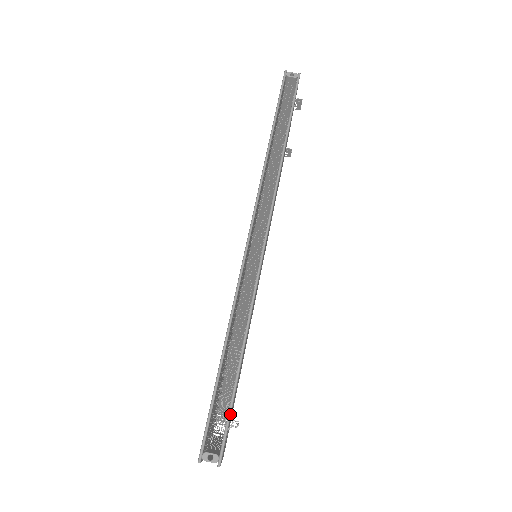
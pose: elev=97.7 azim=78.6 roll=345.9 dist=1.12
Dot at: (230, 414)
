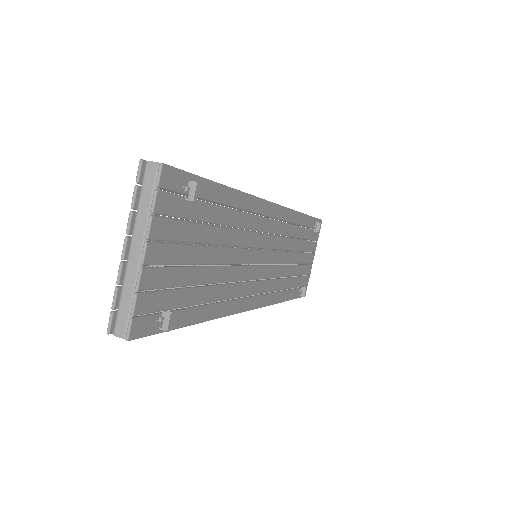
Dot at: (194, 175)
